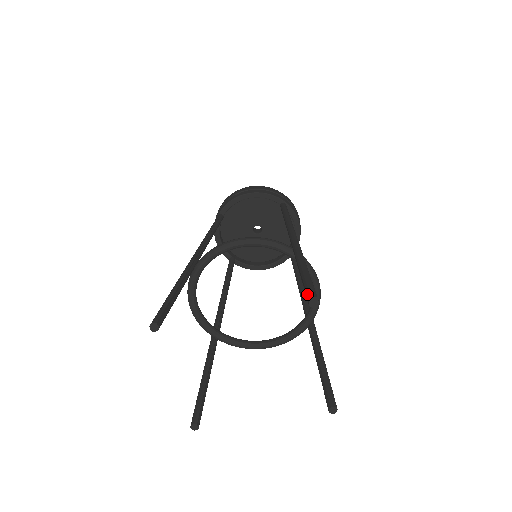
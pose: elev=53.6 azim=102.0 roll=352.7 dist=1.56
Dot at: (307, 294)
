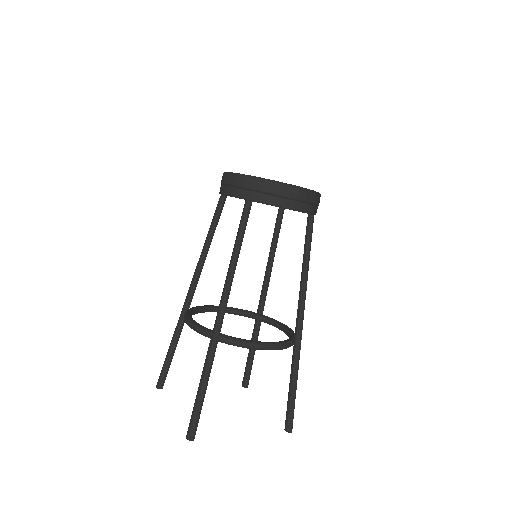
Dot at: (288, 424)
